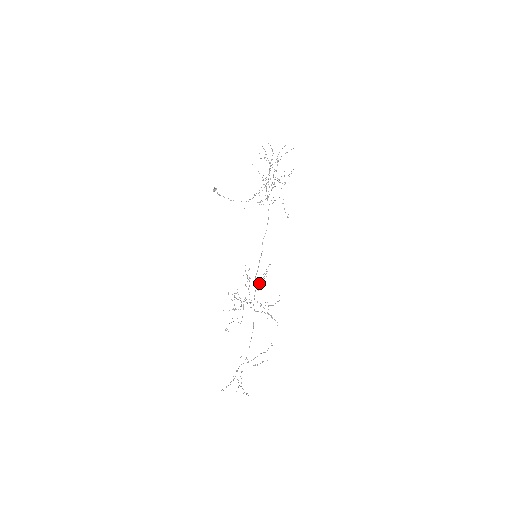
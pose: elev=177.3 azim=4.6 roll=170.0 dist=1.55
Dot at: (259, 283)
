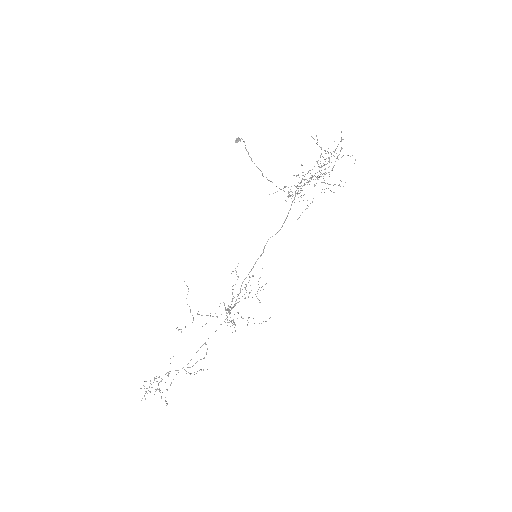
Dot at: (249, 292)
